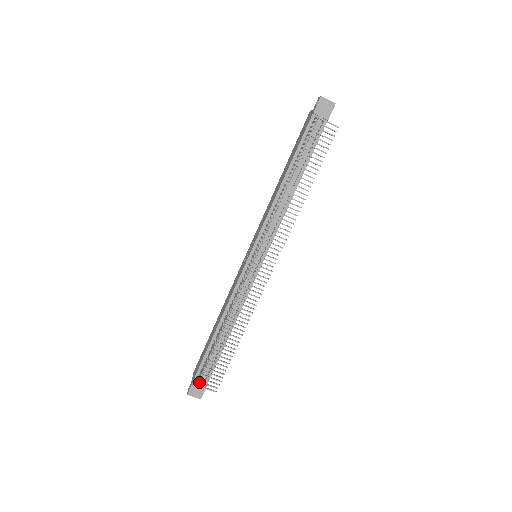
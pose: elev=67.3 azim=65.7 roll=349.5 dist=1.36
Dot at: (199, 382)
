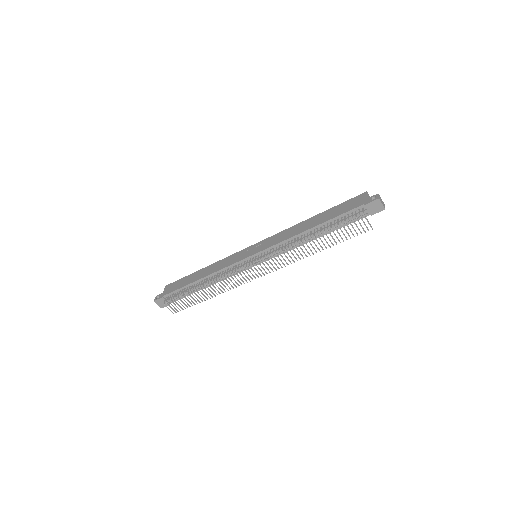
Dot at: (166, 303)
